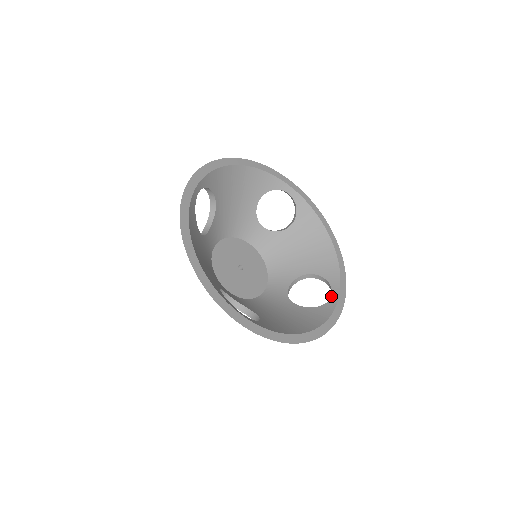
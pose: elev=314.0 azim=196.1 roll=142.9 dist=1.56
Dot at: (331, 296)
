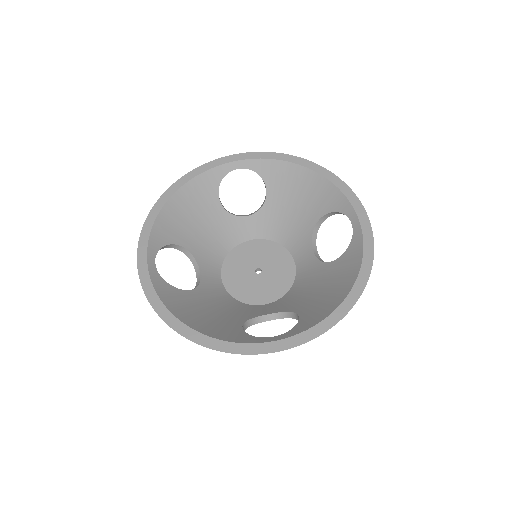
Dot at: (352, 226)
